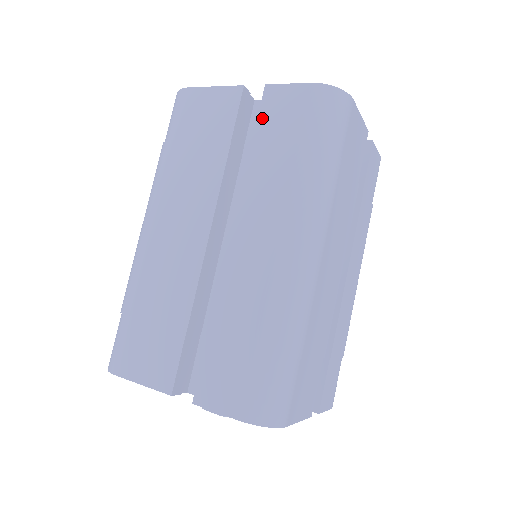
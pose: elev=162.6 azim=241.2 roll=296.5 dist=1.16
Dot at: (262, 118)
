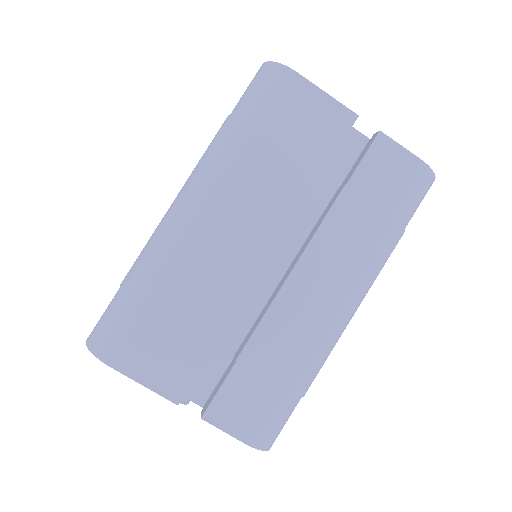
Dot at: occluded
